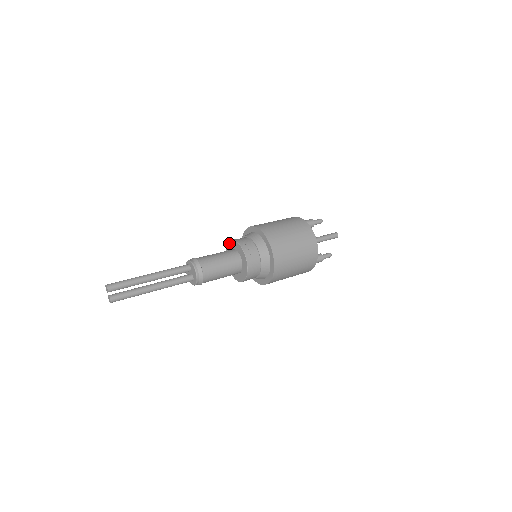
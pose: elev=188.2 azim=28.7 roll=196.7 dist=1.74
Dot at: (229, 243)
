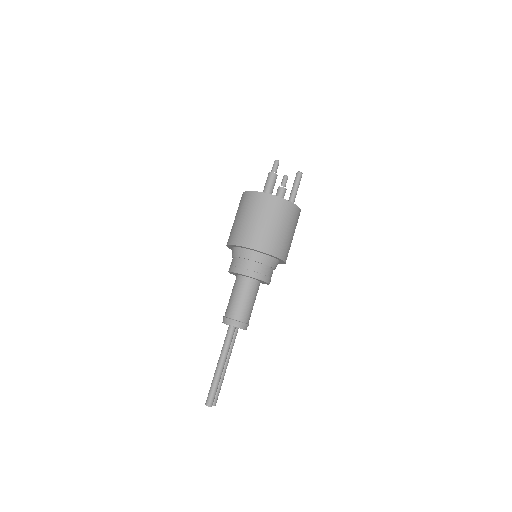
Dot at: (239, 274)
